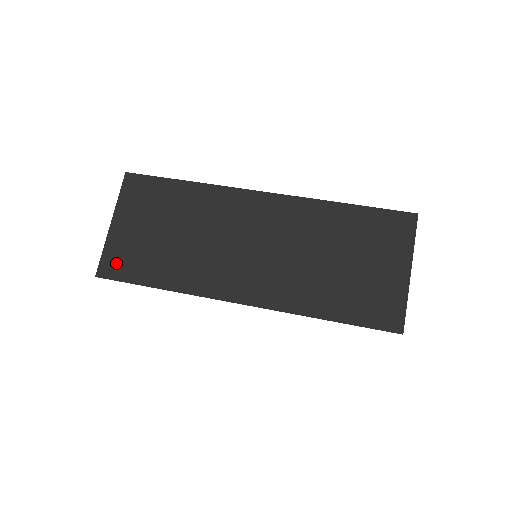
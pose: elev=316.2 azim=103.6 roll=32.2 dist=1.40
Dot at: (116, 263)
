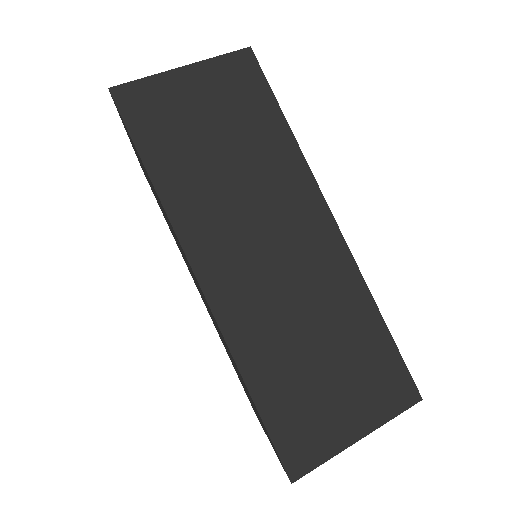
Dot at: (142, 103)
